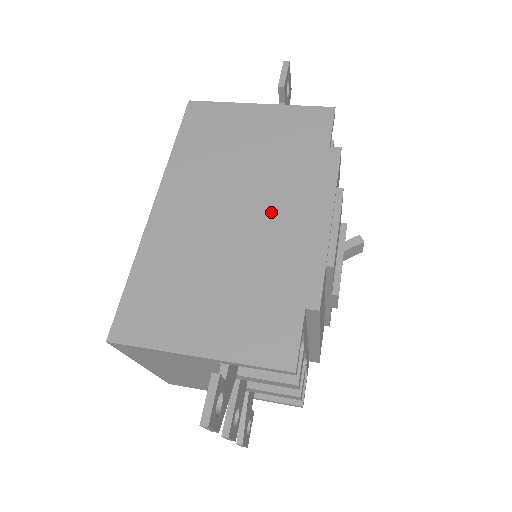
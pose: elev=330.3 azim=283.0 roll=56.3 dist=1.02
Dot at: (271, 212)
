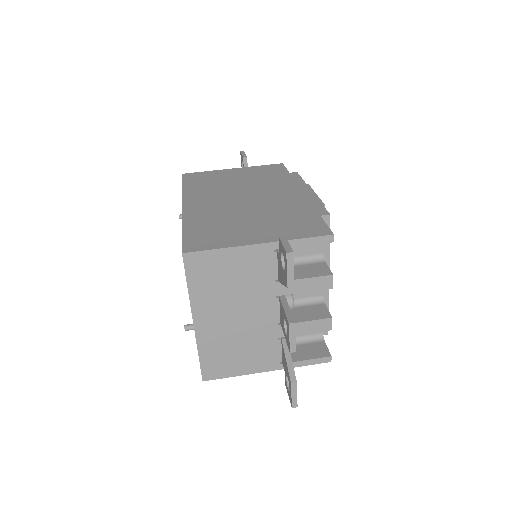
Dot at: (270, 194)
